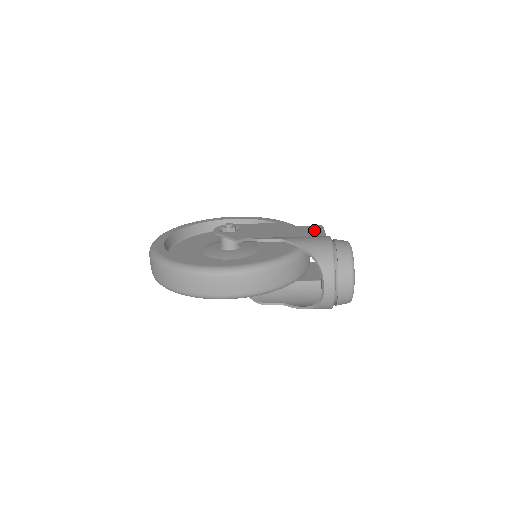
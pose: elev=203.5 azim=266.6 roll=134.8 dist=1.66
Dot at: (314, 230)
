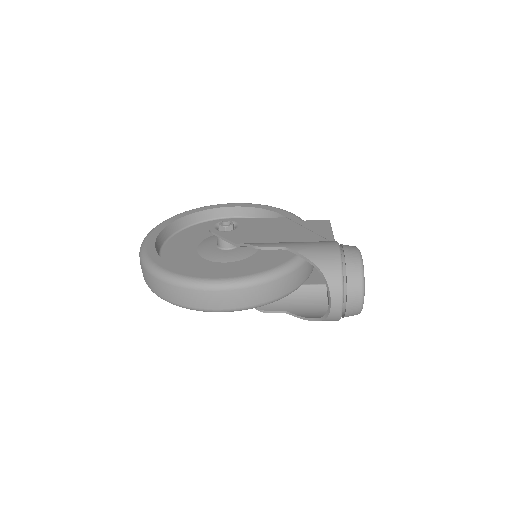
Dot at: (320, 227)
